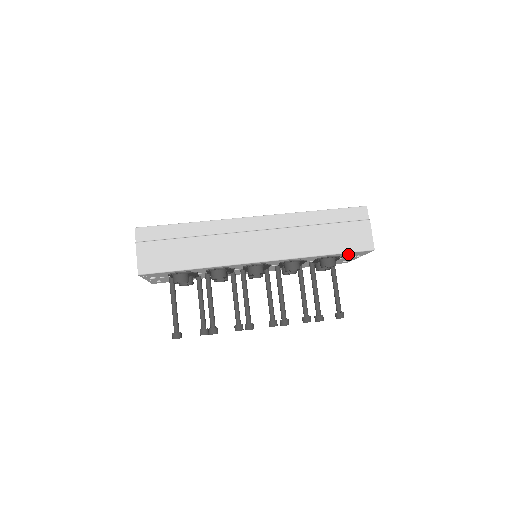
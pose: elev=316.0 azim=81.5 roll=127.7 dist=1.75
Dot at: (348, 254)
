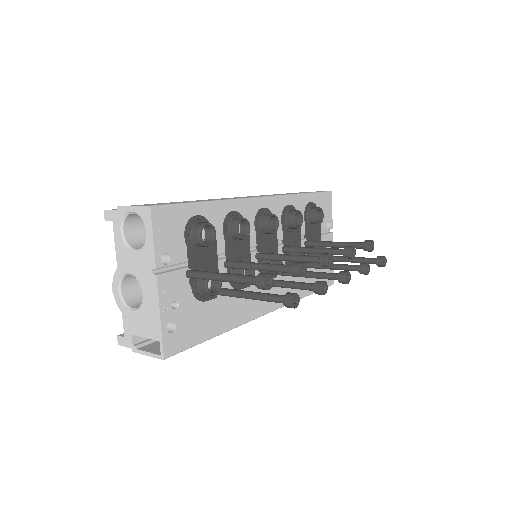
Dot at: (320, 204)
